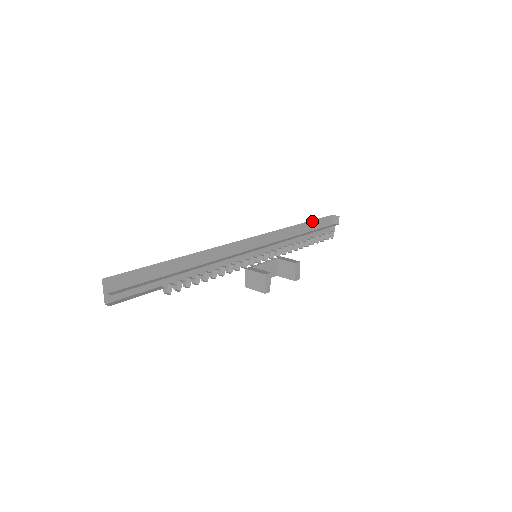
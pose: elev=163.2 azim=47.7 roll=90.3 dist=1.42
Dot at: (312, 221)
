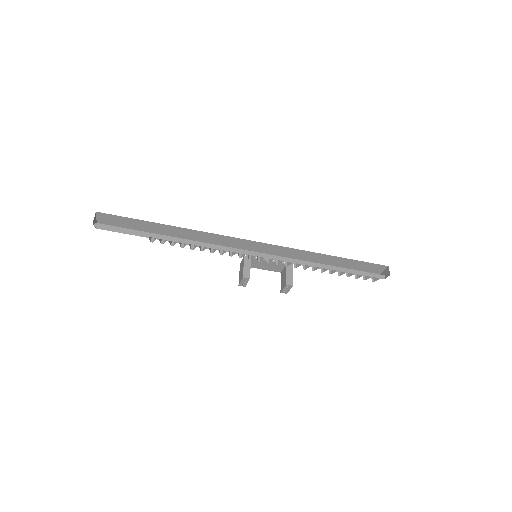
Dot at: (354, 260)
